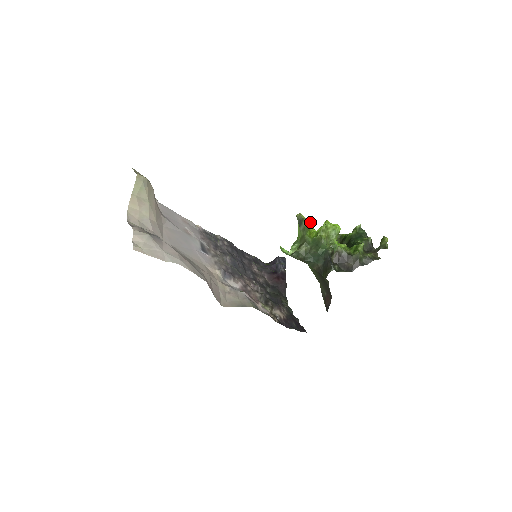
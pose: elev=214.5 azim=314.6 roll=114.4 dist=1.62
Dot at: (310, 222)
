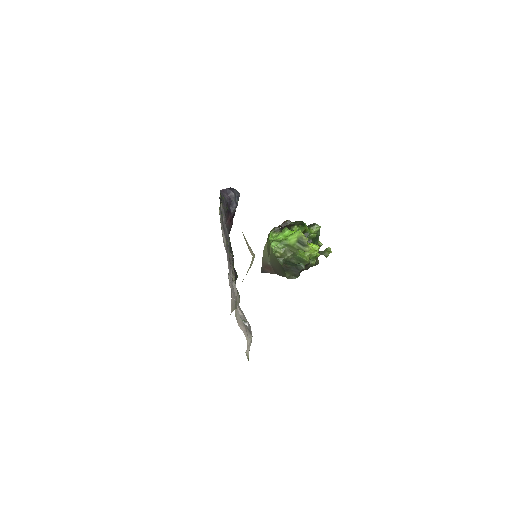
Dot at: occluded
